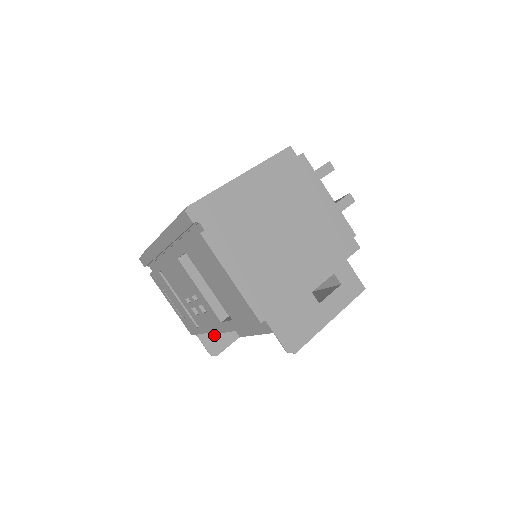
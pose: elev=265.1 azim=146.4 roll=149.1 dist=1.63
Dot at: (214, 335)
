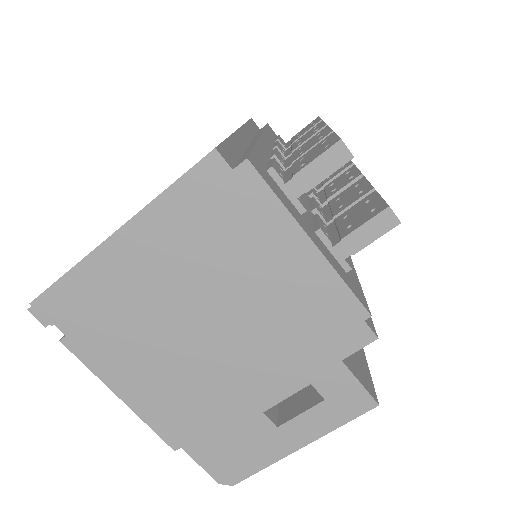
Dot at: occluded
